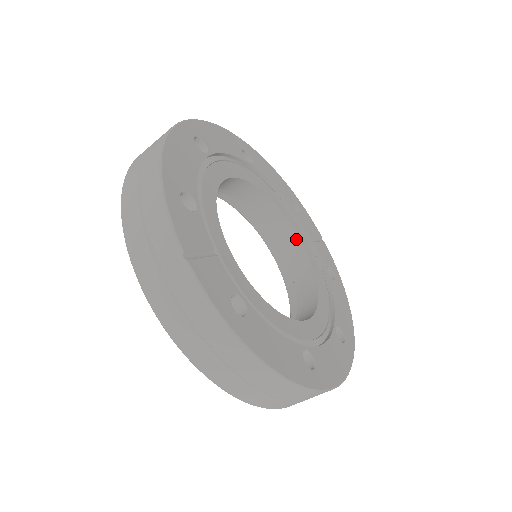
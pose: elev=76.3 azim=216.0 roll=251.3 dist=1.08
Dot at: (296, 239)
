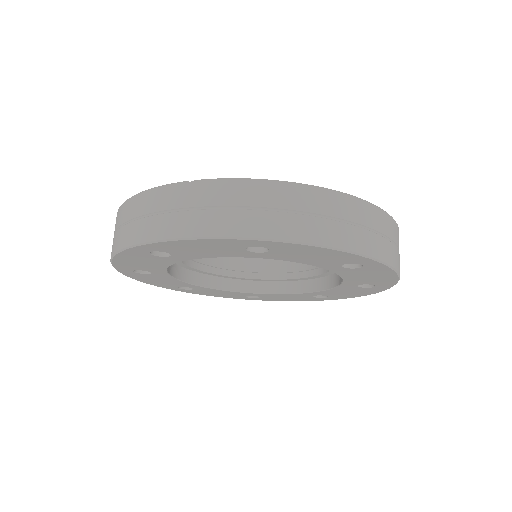
Dot at: occluded
